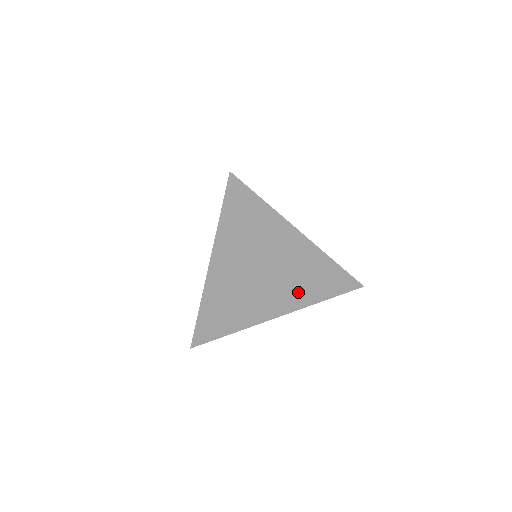
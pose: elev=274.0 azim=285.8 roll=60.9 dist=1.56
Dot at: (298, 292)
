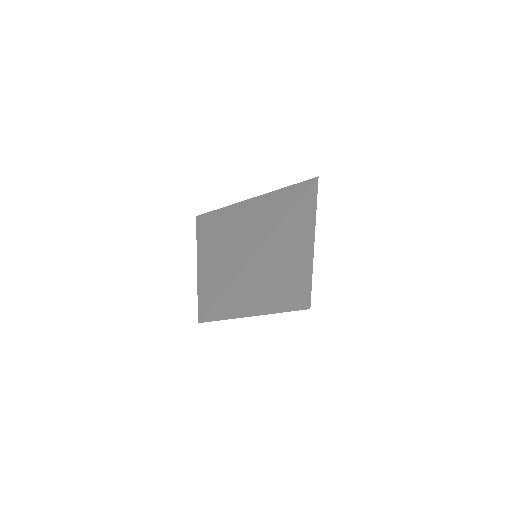
Dot at: occluded
